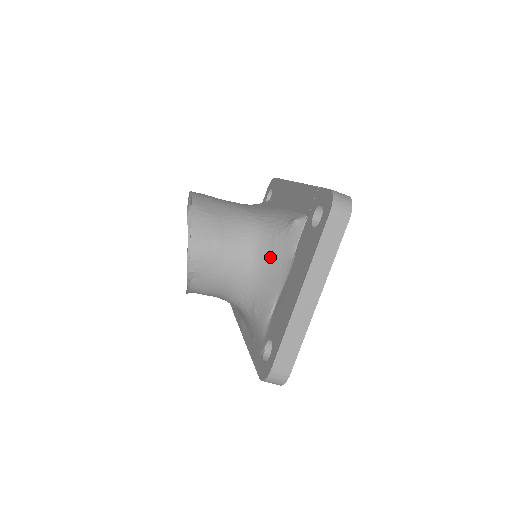
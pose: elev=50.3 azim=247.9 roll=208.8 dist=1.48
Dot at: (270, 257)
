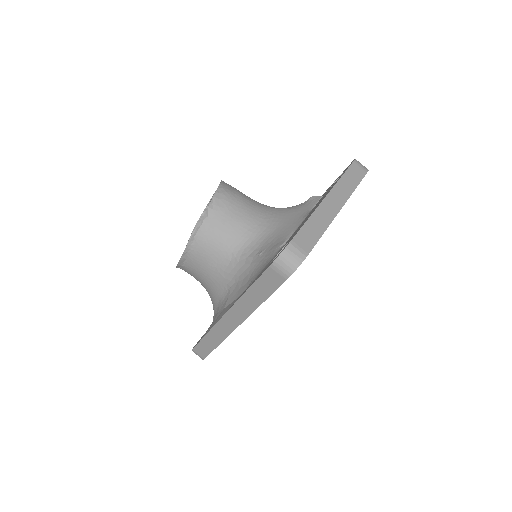
Dot at: (286, 217)
